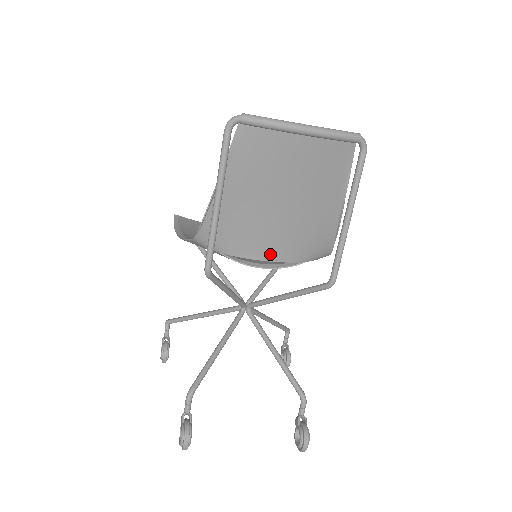
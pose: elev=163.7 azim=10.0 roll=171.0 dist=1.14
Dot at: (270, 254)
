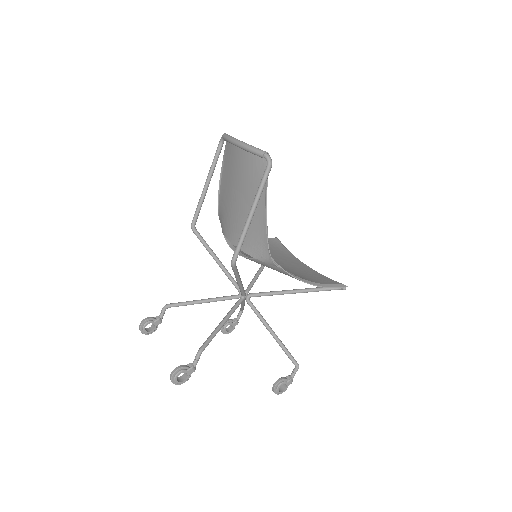
Dot at: (235, 239)
